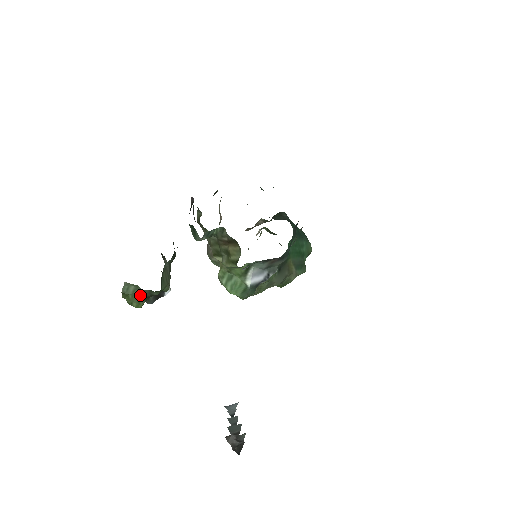
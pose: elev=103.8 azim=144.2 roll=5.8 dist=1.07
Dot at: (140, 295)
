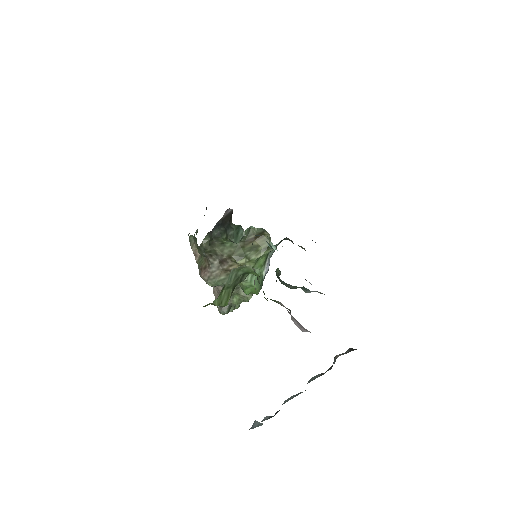
Dot at: (233, 285)
